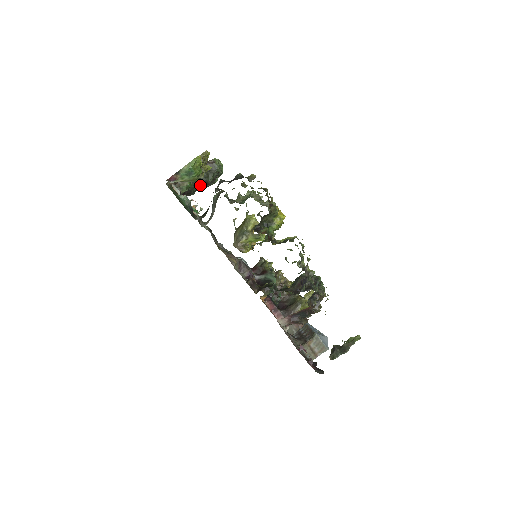
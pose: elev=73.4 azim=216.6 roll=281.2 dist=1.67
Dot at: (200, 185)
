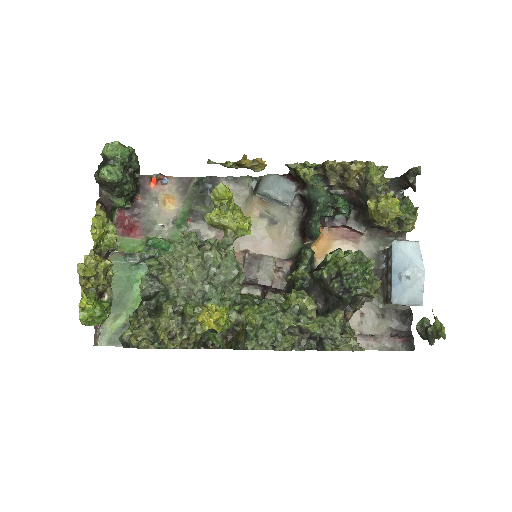
Dot at: (130, 192)
